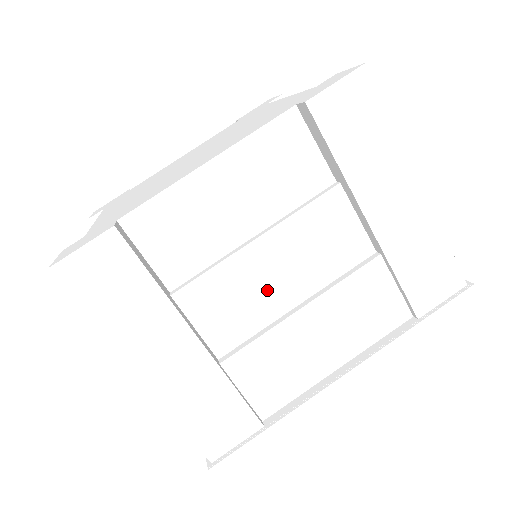
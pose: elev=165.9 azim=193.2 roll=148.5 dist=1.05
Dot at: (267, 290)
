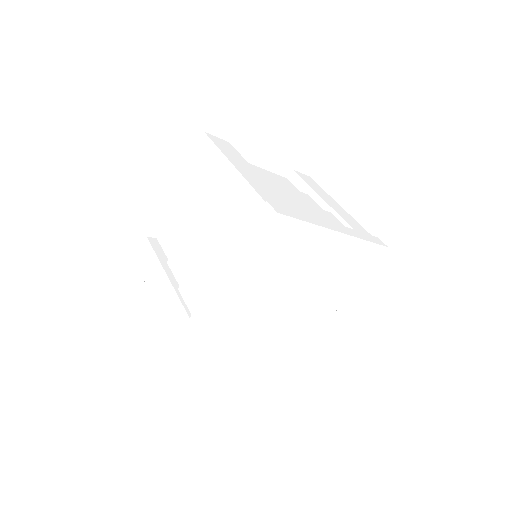
Dot at: (194, 248)
